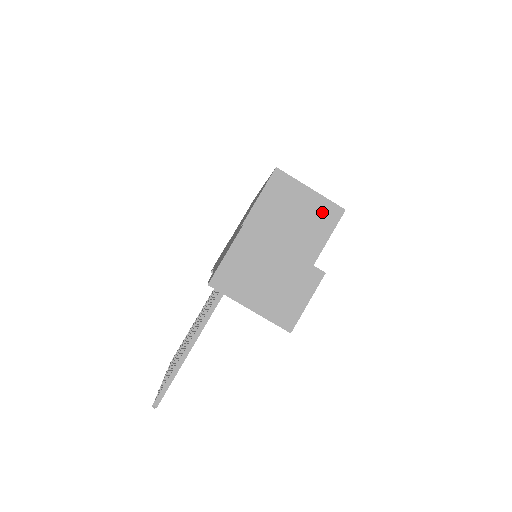
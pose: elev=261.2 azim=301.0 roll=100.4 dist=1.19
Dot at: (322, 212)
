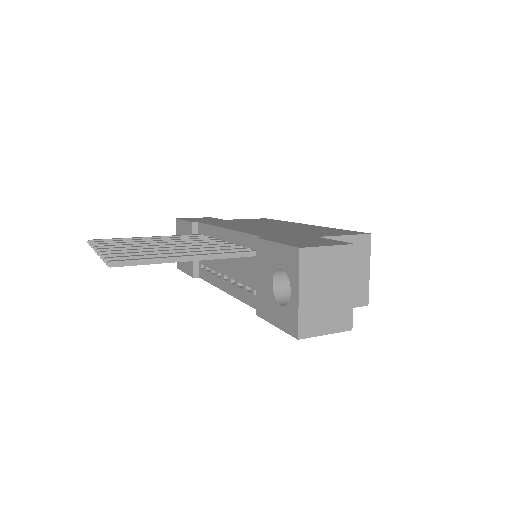
Dot at: (359, 290)
